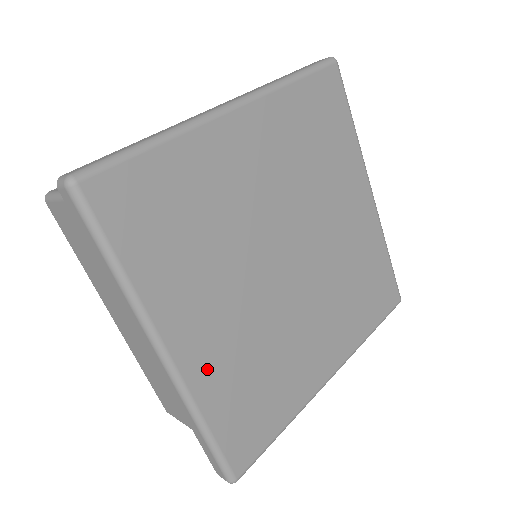
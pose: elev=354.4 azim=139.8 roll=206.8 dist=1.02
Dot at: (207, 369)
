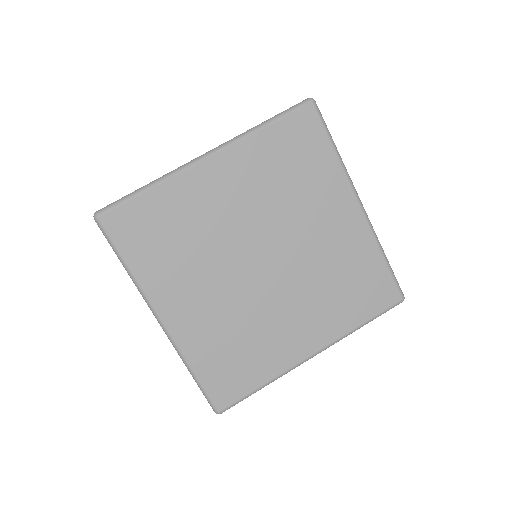
Dot at: (192, 333)
